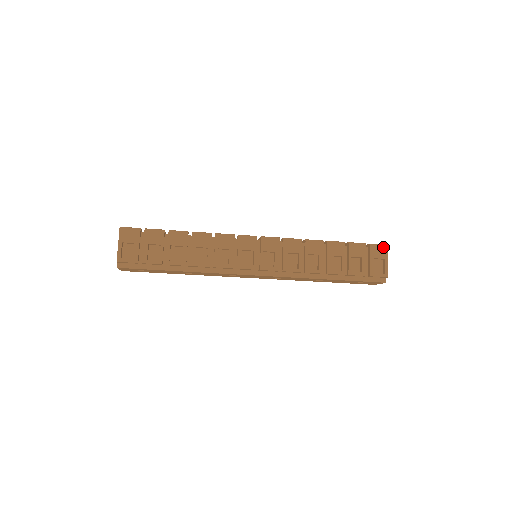
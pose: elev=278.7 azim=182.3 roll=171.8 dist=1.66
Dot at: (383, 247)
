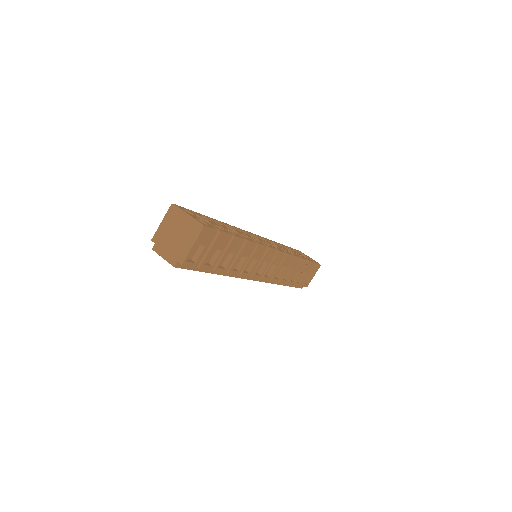
Dot at: (319, 266)
